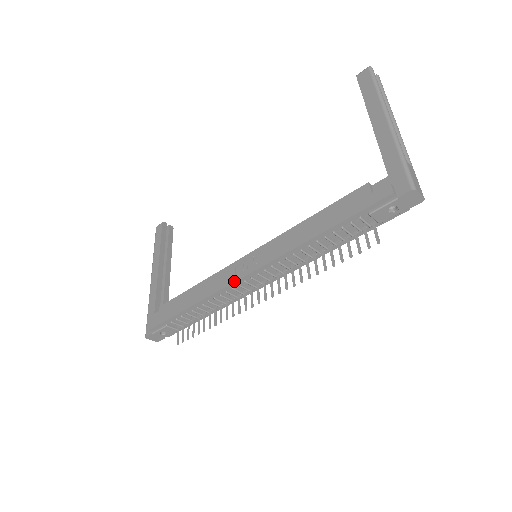
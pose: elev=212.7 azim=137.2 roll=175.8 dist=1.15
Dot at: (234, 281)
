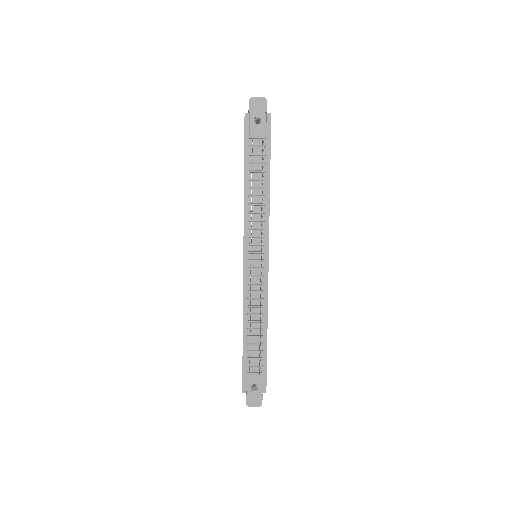
Dot at: (243, 275)
